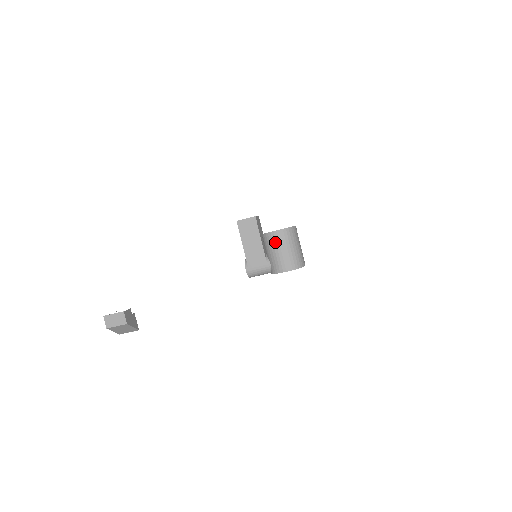
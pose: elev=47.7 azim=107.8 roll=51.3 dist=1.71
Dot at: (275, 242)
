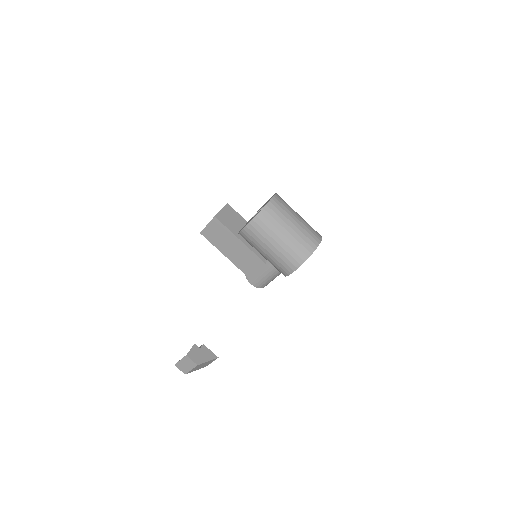
Dot at: (255, 241)
